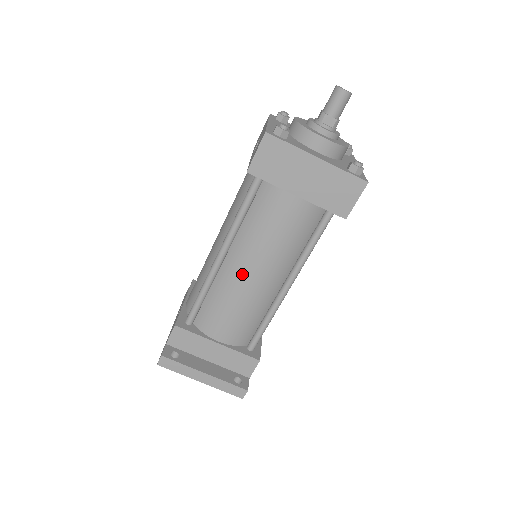
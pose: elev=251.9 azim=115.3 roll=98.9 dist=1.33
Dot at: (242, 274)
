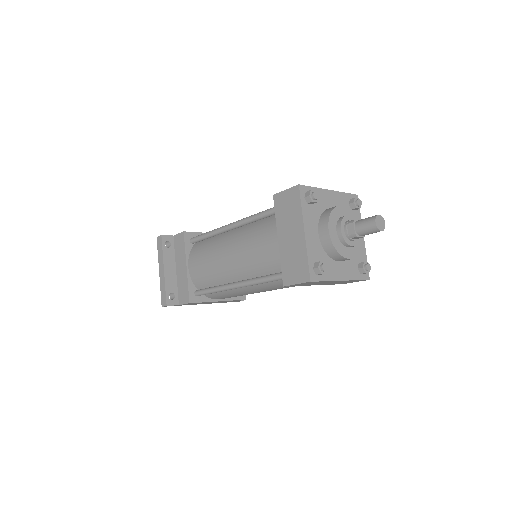
Dot at: (226, 247)
